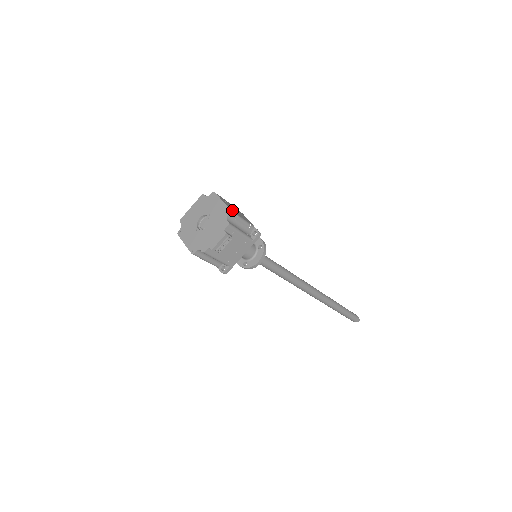
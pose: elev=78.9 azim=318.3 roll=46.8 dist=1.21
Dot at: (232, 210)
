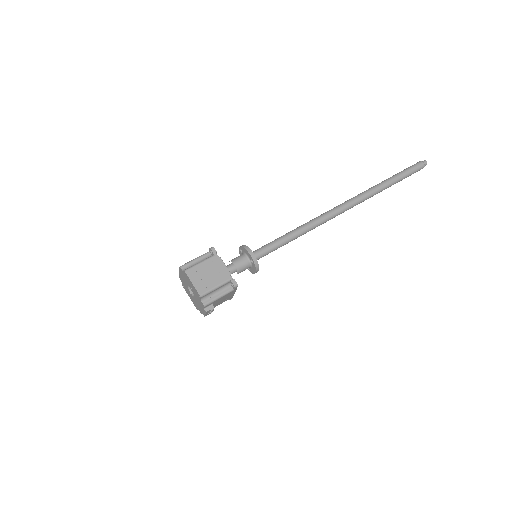
Dot at: (202, 291)
